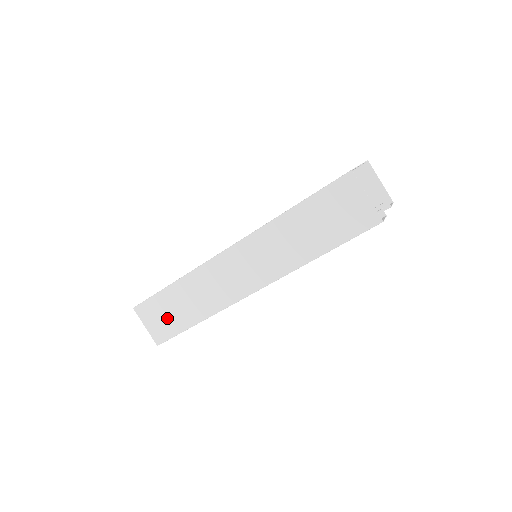
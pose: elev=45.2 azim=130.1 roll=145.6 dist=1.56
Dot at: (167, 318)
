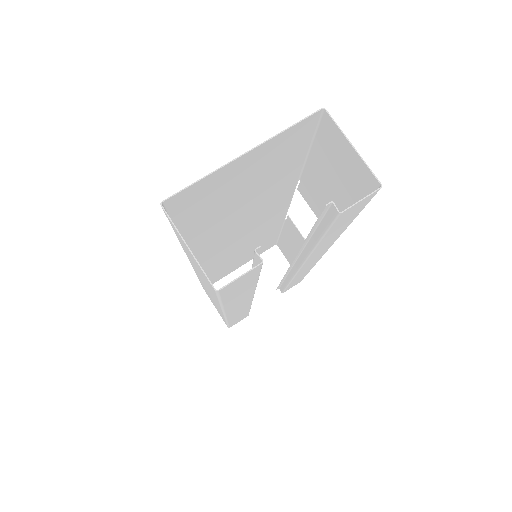
Dot at: (216, 308)
